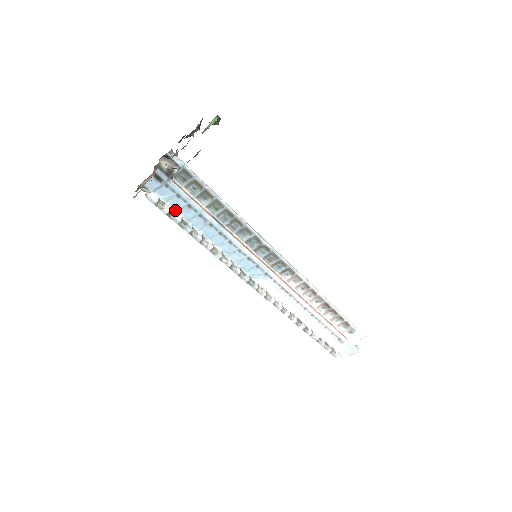
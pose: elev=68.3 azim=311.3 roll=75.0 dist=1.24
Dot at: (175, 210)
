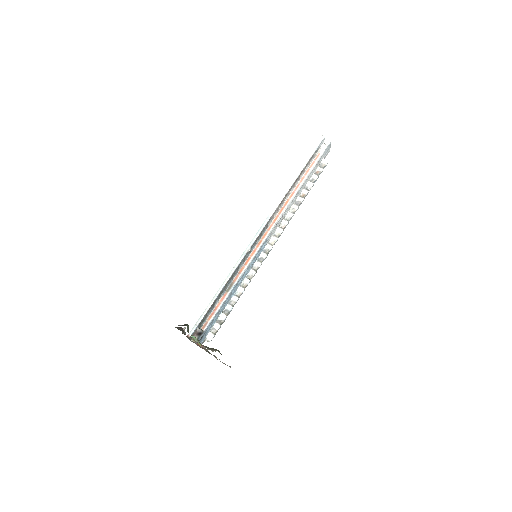
Dot at: (217, 318)
